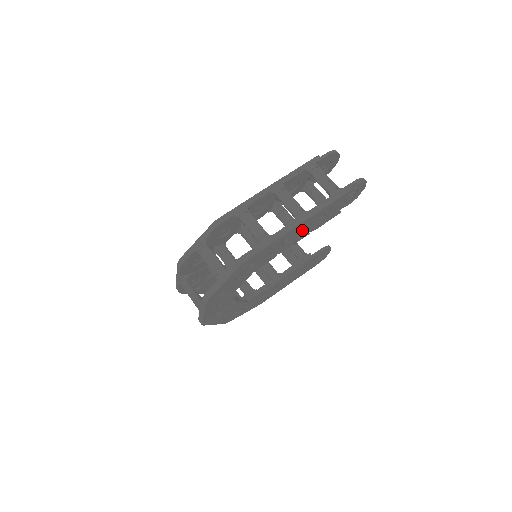
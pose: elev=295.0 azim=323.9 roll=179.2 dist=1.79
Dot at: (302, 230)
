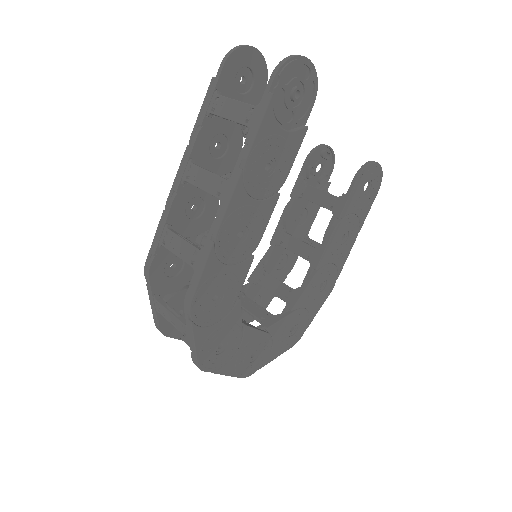
Dot at: (251, 205)
